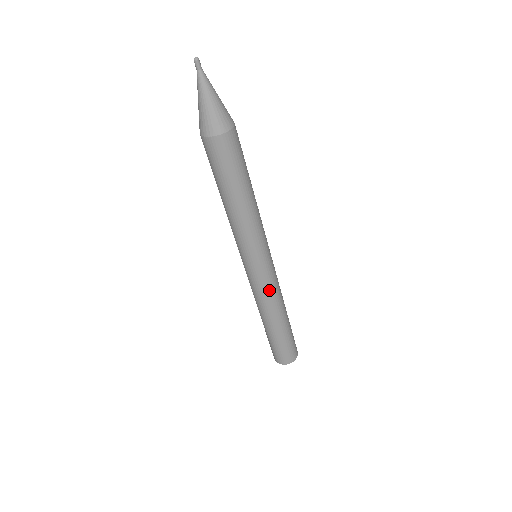
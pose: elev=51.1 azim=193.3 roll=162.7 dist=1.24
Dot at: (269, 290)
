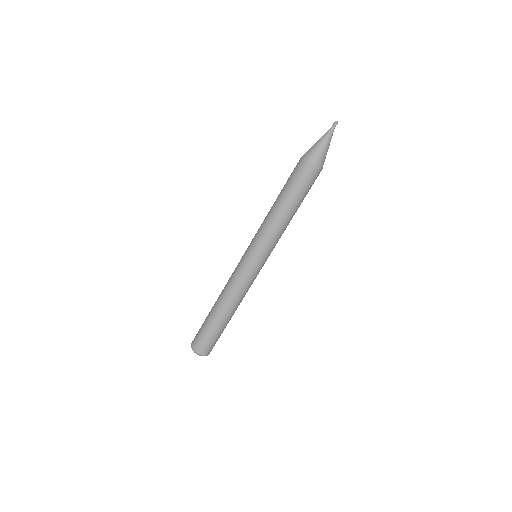
Dot at: (238, 280)
